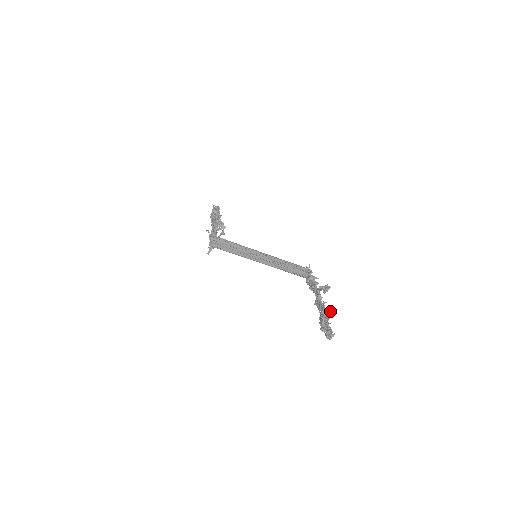
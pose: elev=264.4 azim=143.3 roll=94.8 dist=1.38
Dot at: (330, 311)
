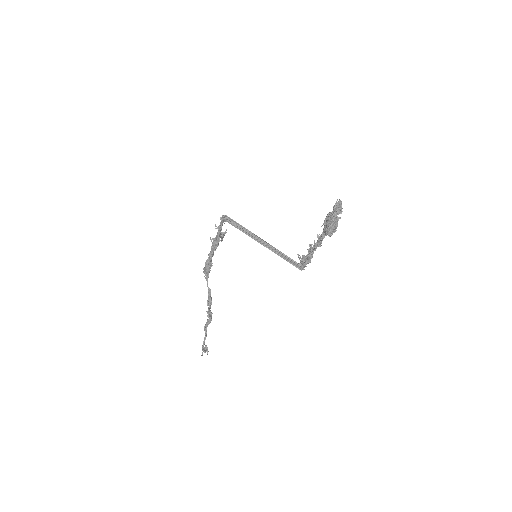
Dot at: occluded
